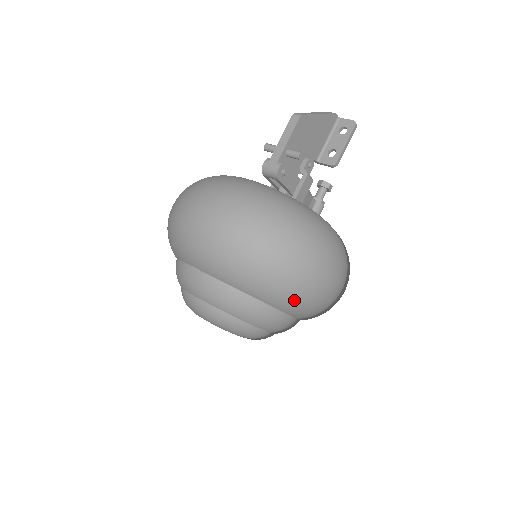
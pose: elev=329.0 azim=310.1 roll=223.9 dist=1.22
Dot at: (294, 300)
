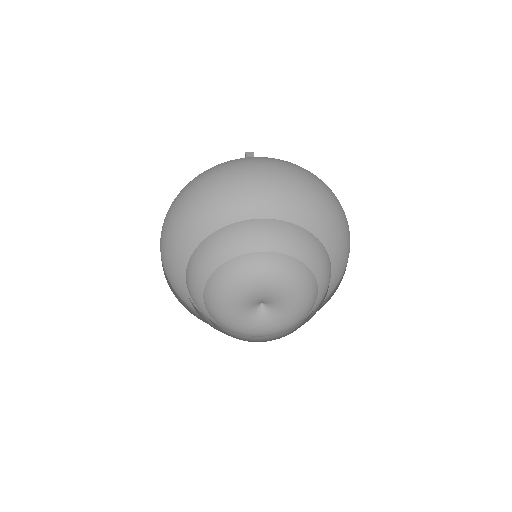
Dot at: (343, 245)
